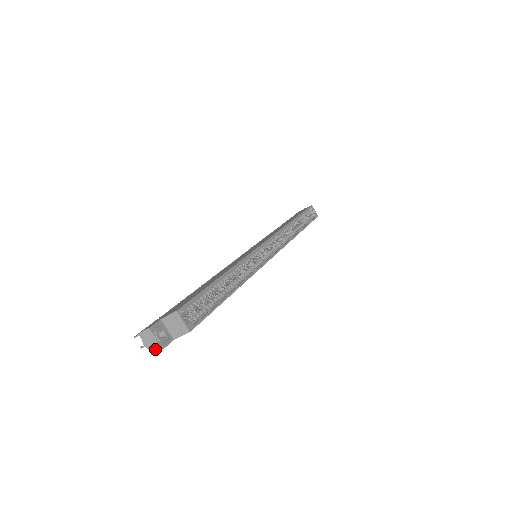
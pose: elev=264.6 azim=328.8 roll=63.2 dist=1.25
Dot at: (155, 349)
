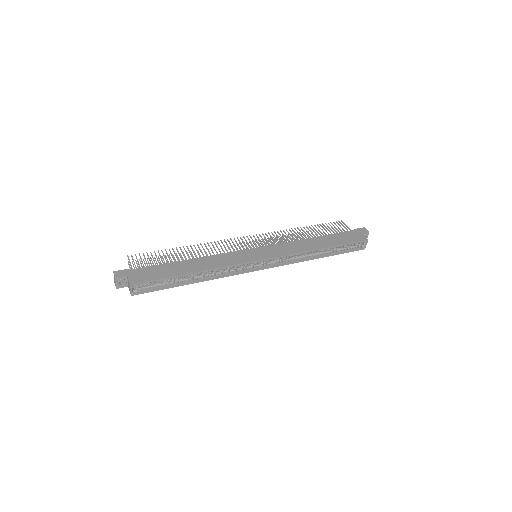
Dot at: (115, 284)
